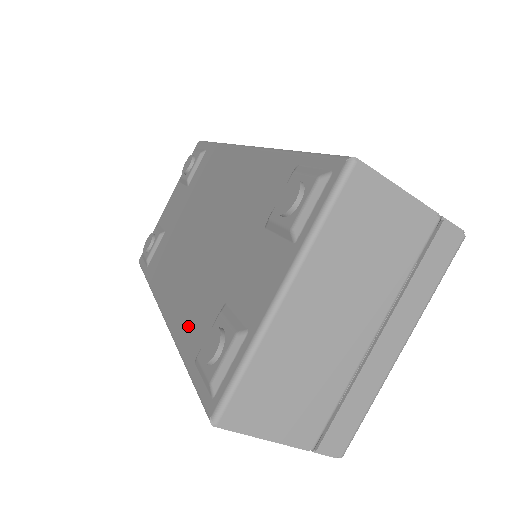
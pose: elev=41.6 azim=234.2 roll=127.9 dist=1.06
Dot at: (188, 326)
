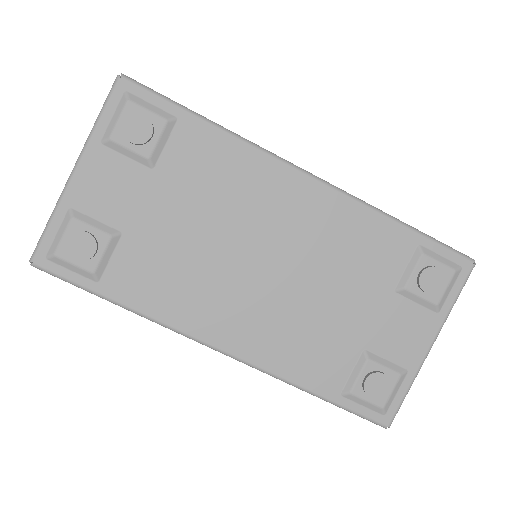
Dot at: (307, 367)
